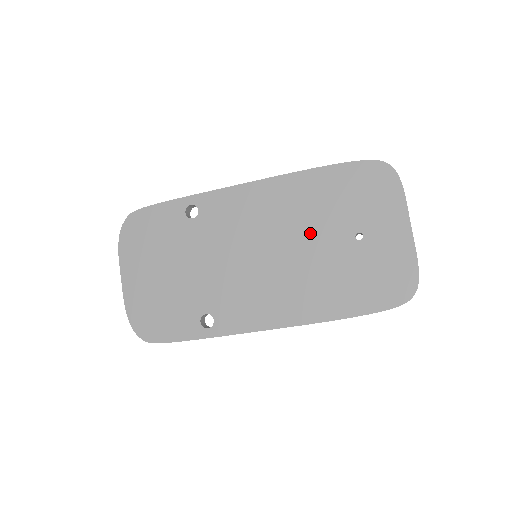
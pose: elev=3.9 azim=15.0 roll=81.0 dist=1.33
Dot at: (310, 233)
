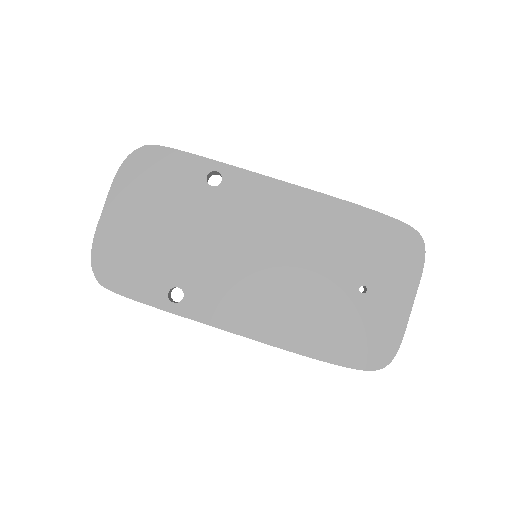
Dot at: (320, 262)
